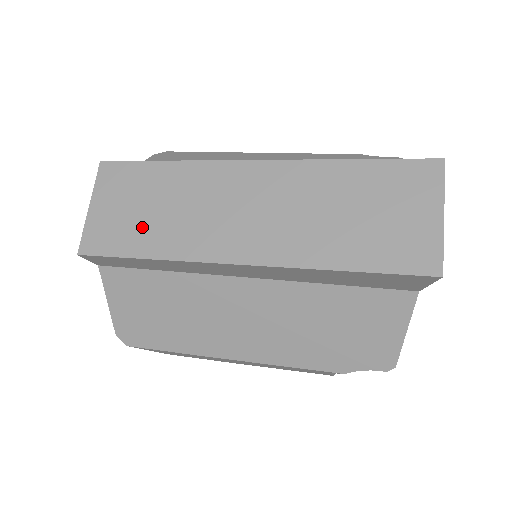
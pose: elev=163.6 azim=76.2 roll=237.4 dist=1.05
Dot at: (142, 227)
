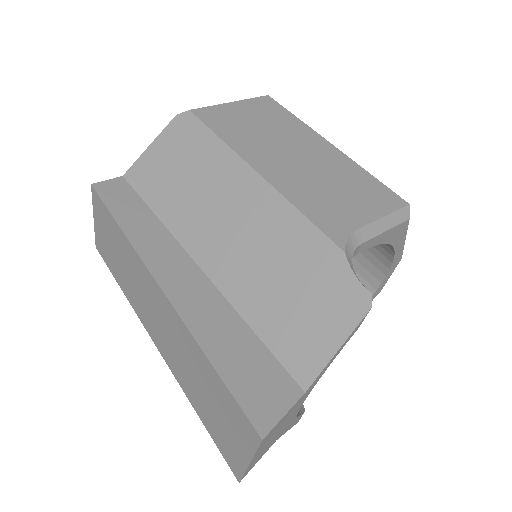
Dot at: (116, 265)
